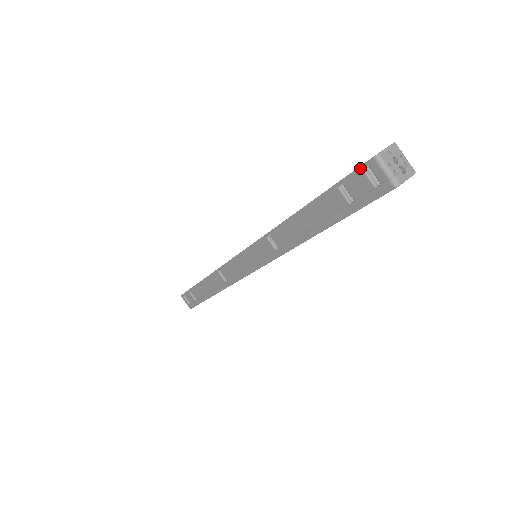
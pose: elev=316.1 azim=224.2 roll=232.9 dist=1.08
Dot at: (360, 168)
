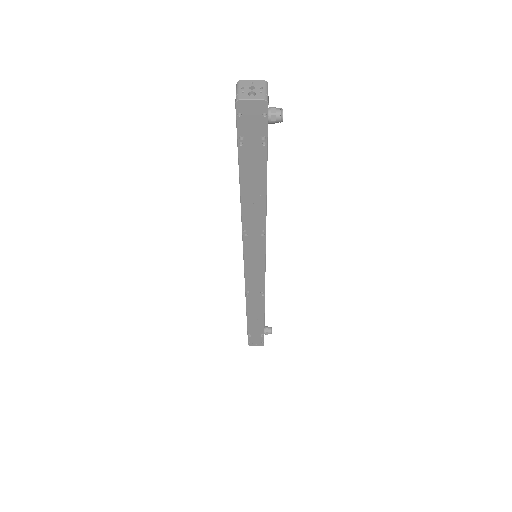
Dot at: occluded
